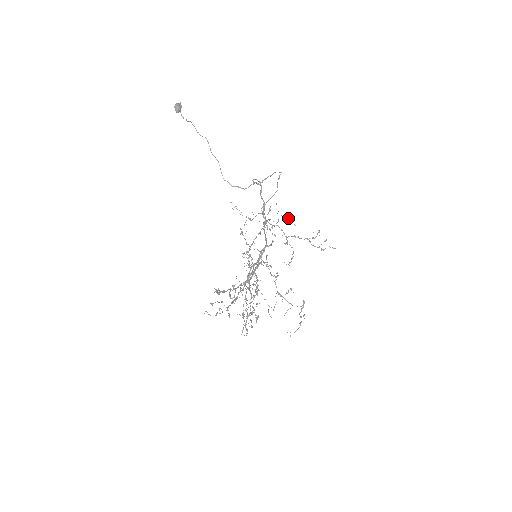
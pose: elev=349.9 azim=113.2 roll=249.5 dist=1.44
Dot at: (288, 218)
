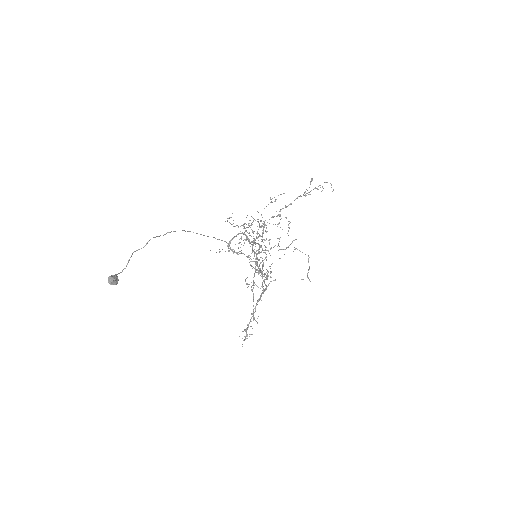
Dot at: occluded
